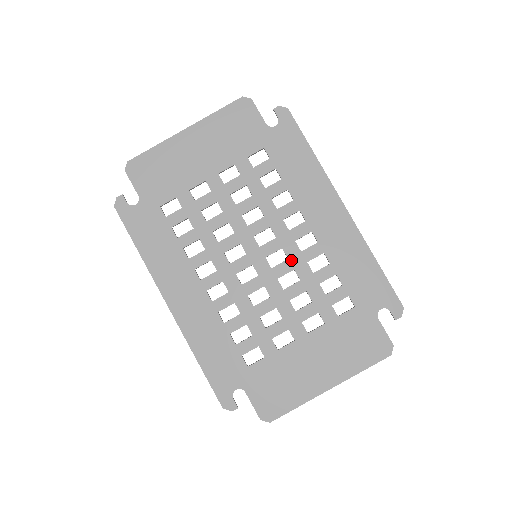
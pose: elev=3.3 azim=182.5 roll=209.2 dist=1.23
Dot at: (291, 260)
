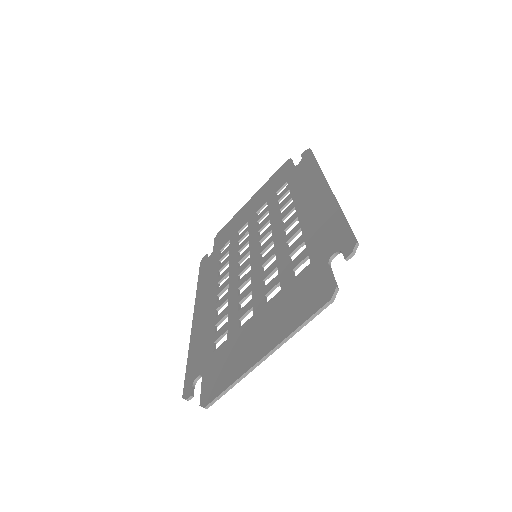
Dot at: (276, 246)
